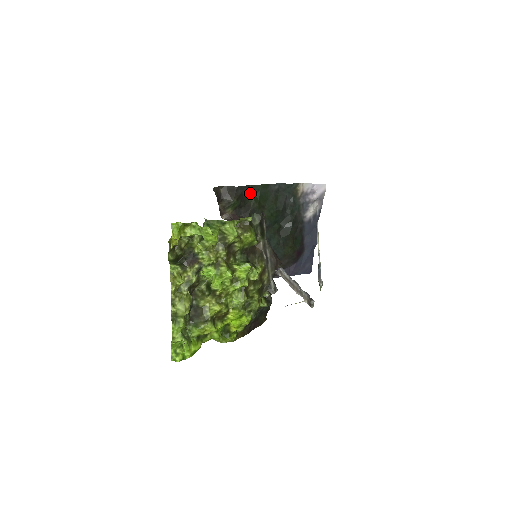
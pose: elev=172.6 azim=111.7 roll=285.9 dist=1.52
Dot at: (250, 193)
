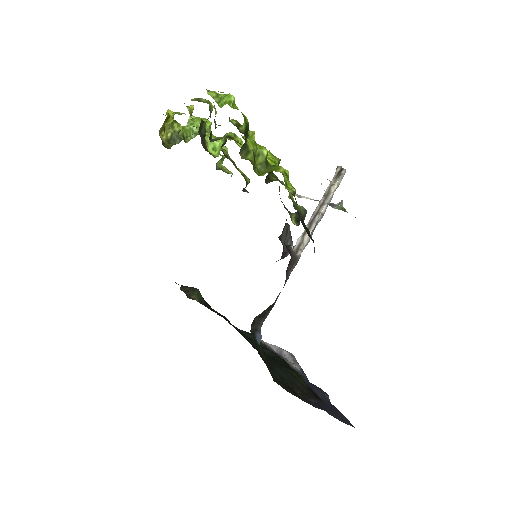
Dot at: occluded
